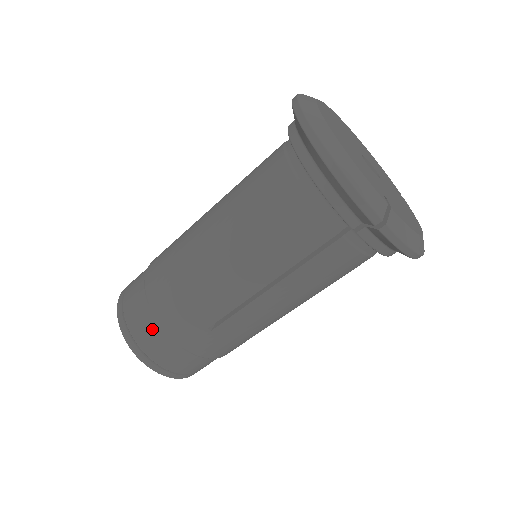
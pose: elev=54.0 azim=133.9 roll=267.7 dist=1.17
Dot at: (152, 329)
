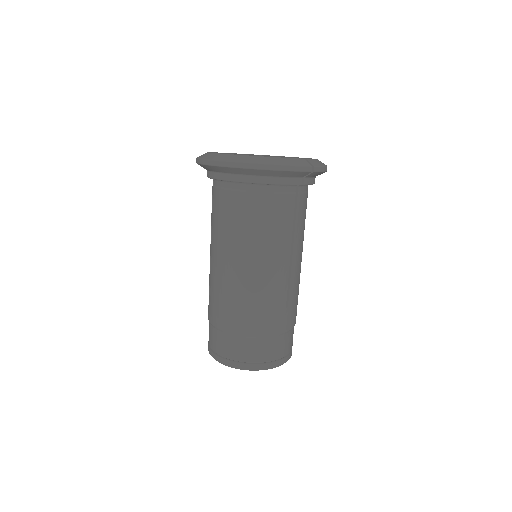
Dot at: (262, 345)
